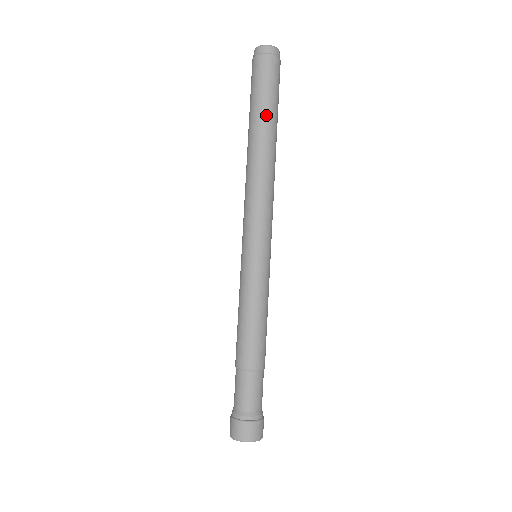
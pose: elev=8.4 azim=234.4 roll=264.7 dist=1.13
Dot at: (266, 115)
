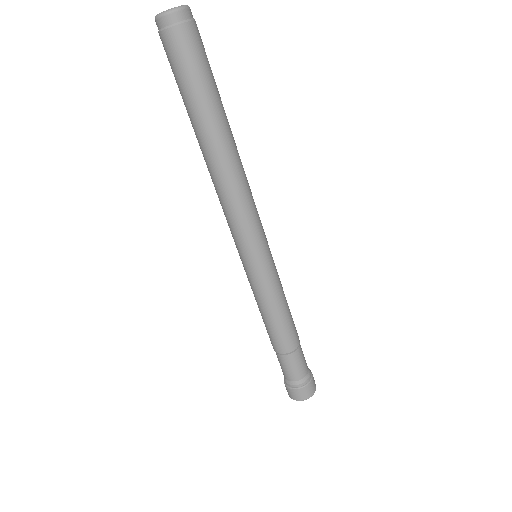
Dot at: (207, 111)
